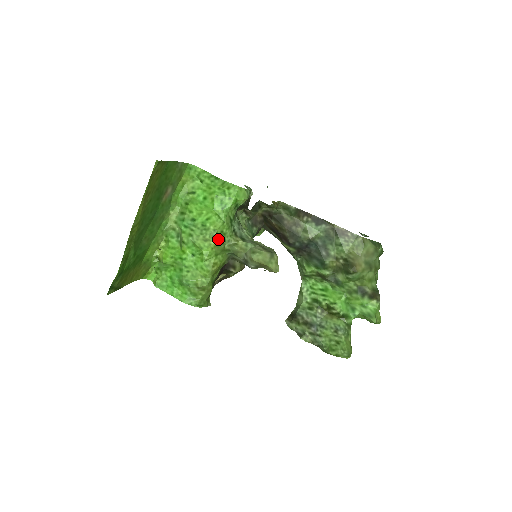
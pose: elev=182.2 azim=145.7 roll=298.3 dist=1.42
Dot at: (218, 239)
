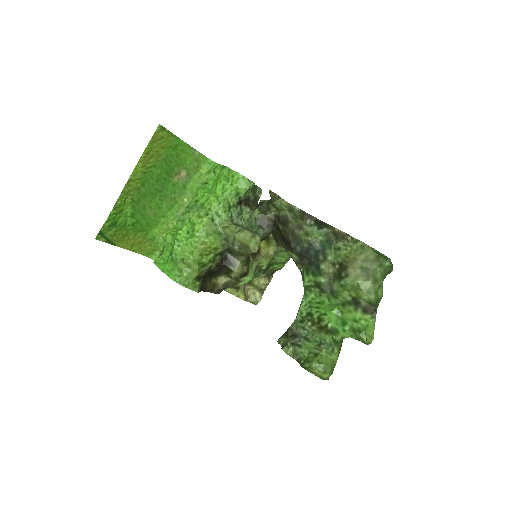
Dot at: (211, 218)
